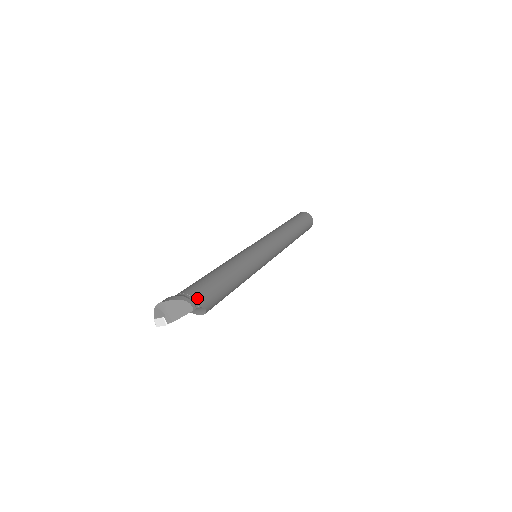
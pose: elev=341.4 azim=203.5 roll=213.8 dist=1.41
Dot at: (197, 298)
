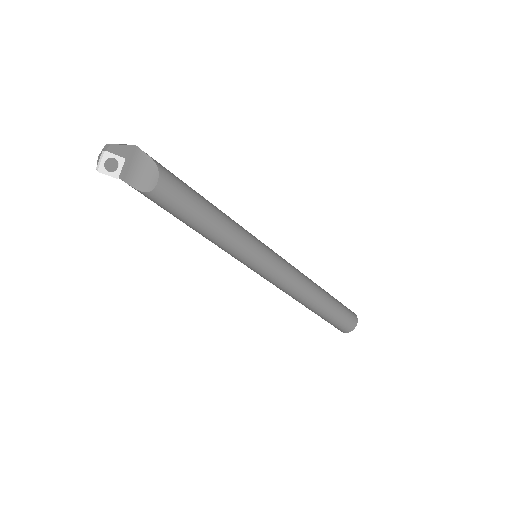
Dot at: occluded
